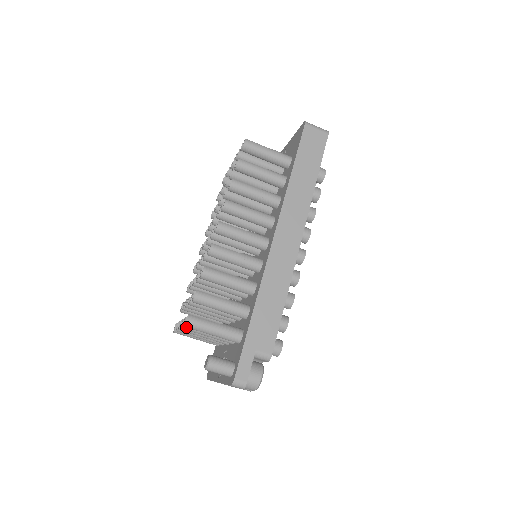
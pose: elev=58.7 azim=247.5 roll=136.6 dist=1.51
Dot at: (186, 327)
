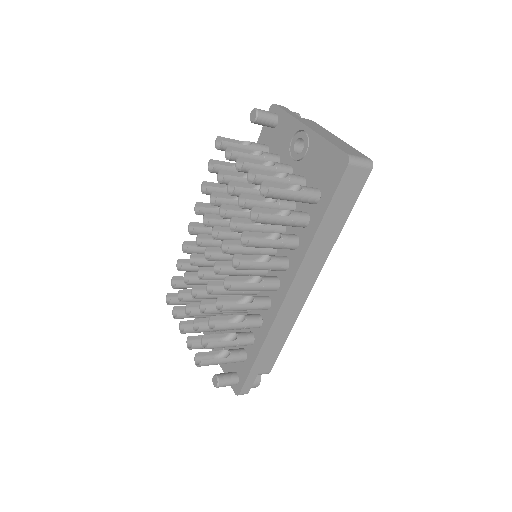
Dot at: occluded
